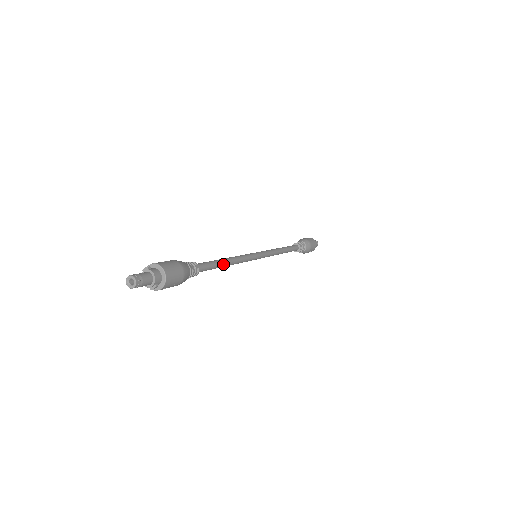
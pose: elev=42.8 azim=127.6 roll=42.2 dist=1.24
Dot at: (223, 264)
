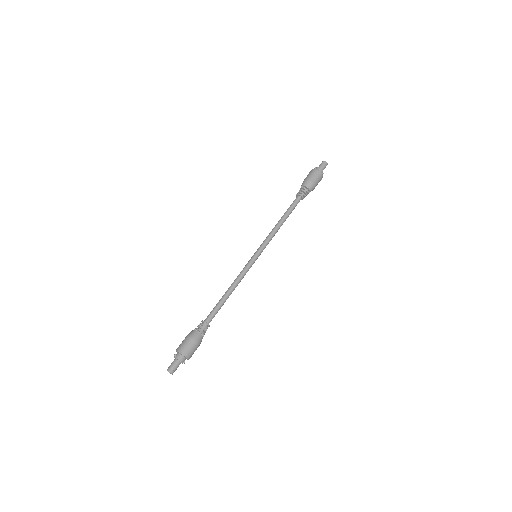
Dot at: (226, 298)
